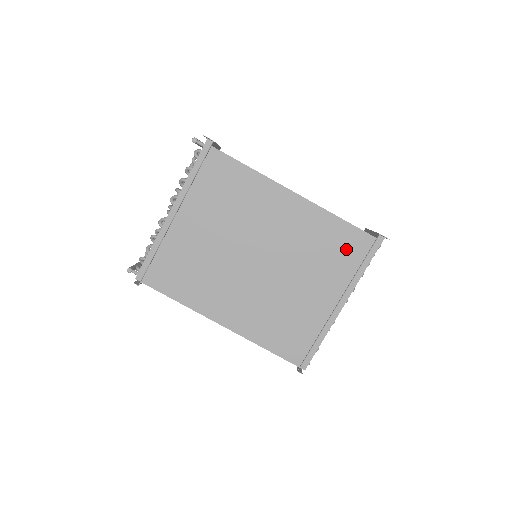
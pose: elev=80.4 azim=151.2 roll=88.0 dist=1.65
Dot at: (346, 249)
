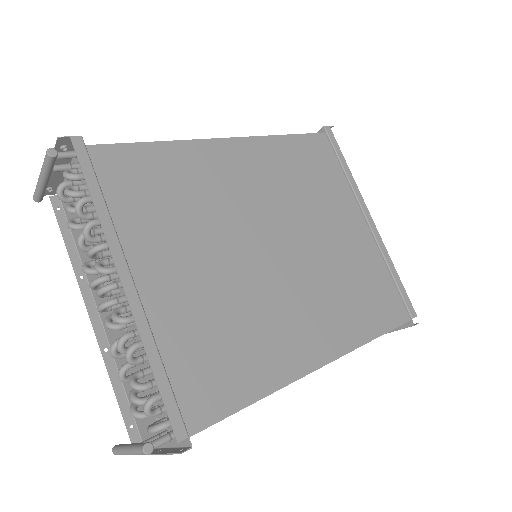
Dot at: (319, 162)
